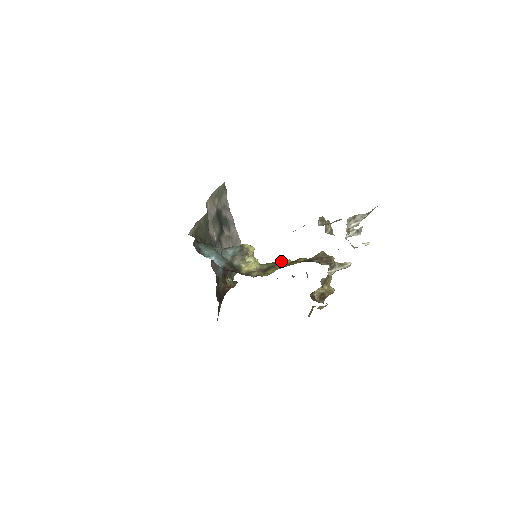
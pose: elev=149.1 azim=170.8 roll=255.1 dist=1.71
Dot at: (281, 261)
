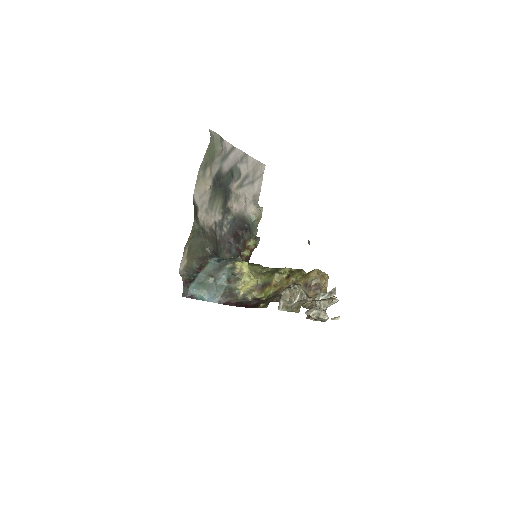
Dot at: (275, 279)
